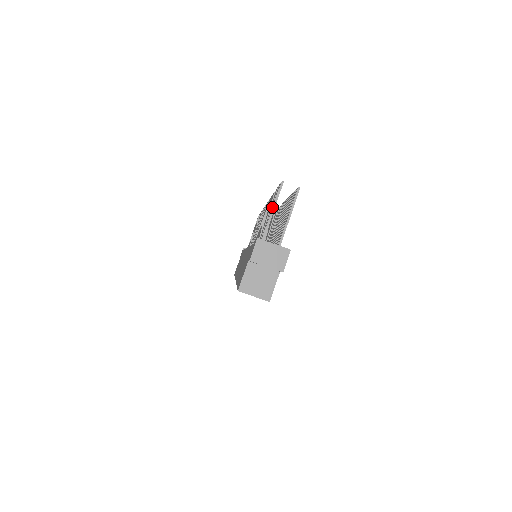
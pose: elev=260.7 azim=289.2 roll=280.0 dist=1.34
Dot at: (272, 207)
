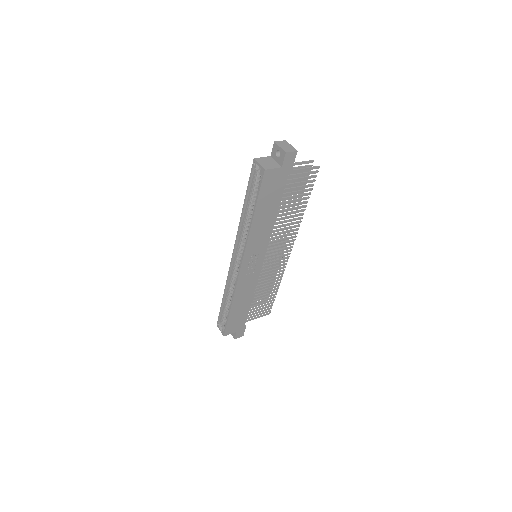
Dot at: (300, 163)
